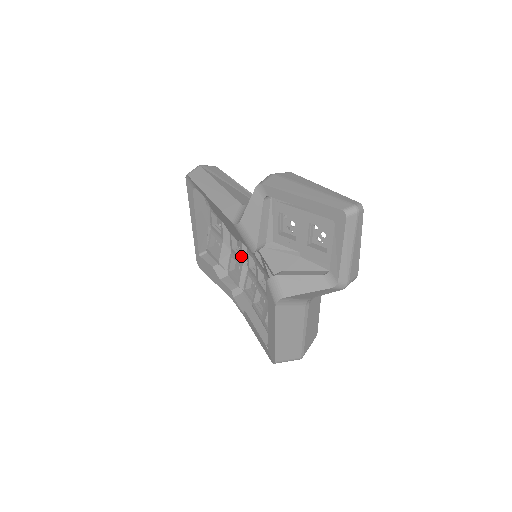
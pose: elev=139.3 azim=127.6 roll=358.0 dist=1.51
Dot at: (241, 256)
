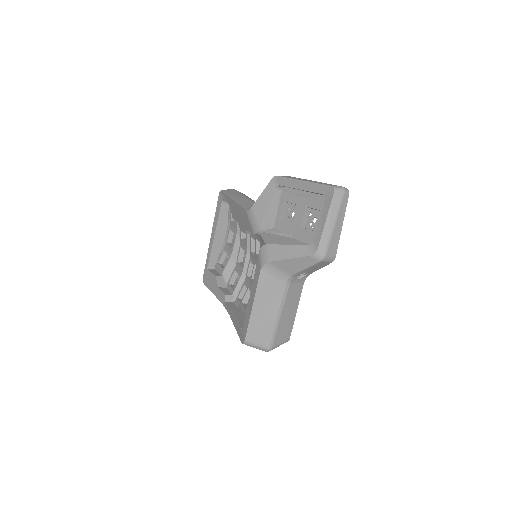
Dot at: (243, 264)
